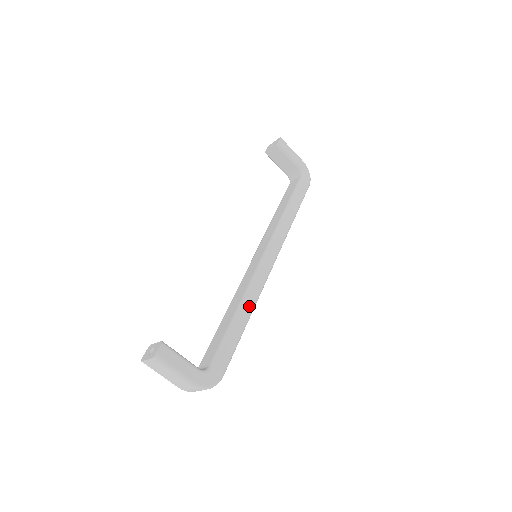
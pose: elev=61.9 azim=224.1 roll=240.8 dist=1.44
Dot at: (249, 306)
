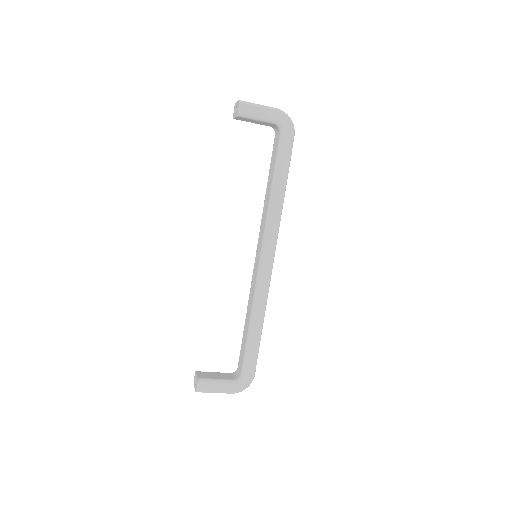
Dot at: (259, 314)
